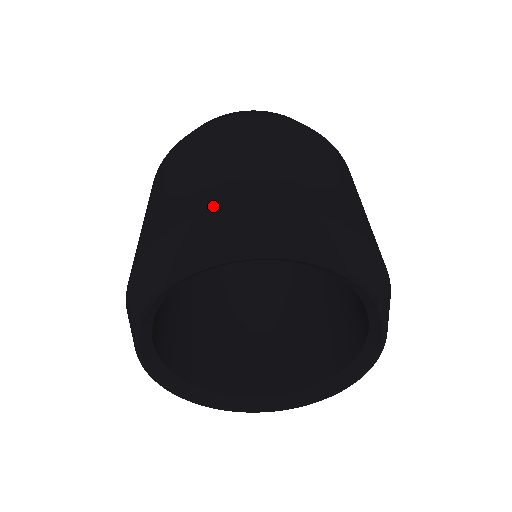
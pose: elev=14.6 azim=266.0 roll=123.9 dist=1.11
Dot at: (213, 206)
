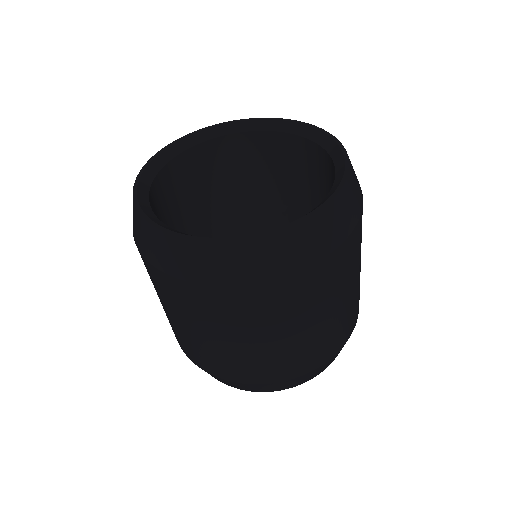
Dot at: (192, 360)
